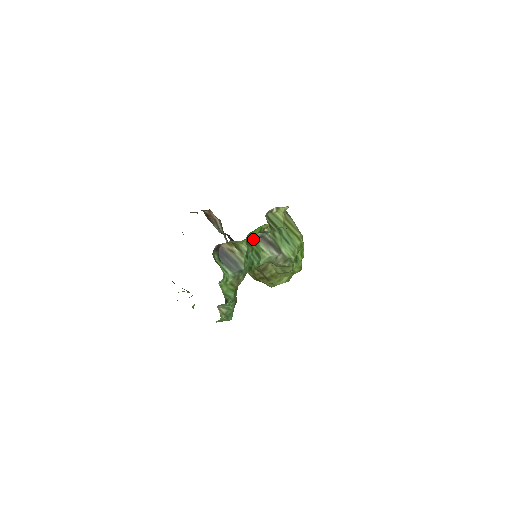
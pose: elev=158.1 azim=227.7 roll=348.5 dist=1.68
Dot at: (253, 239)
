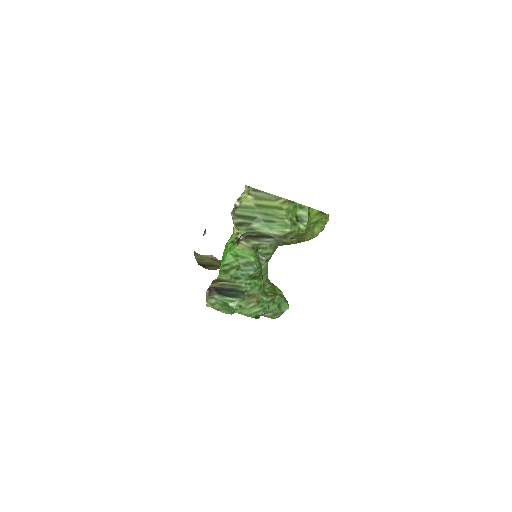
Dot at: (233, 257)
